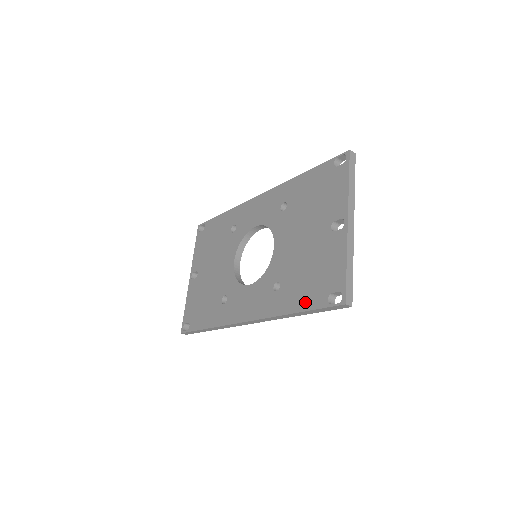
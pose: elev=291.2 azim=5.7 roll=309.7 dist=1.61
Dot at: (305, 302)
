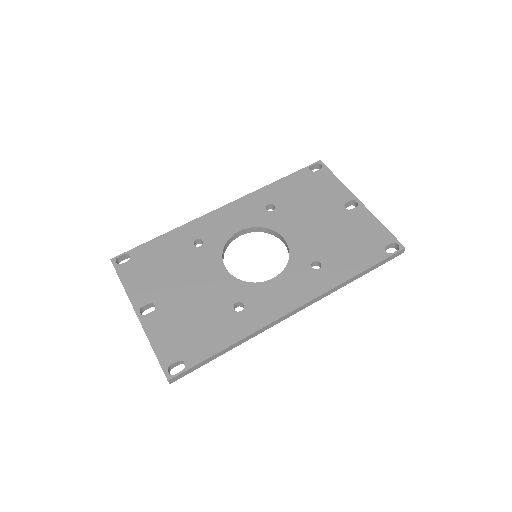
Dot at: (363, 262)
